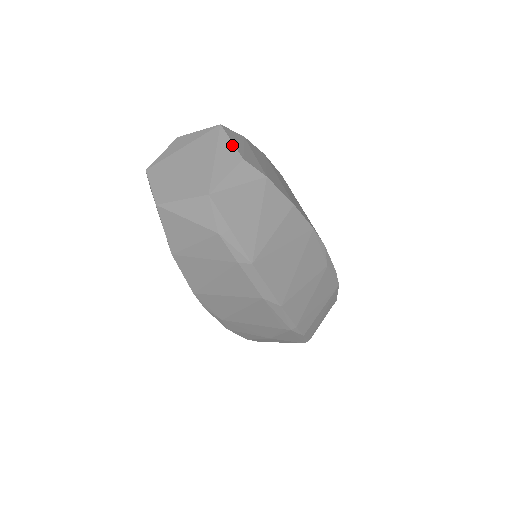
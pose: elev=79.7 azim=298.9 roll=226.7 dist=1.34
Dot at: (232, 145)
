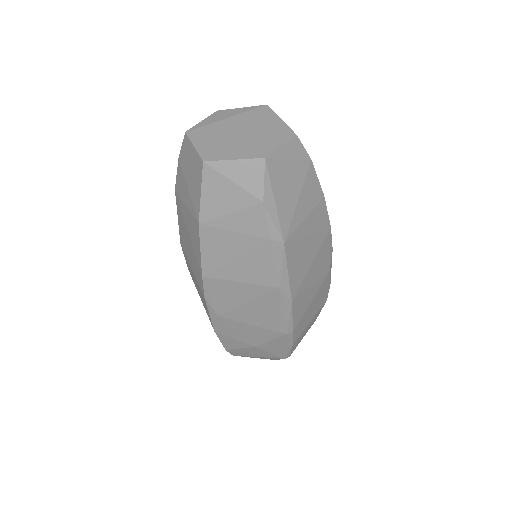
Dot at: (283, 122)
